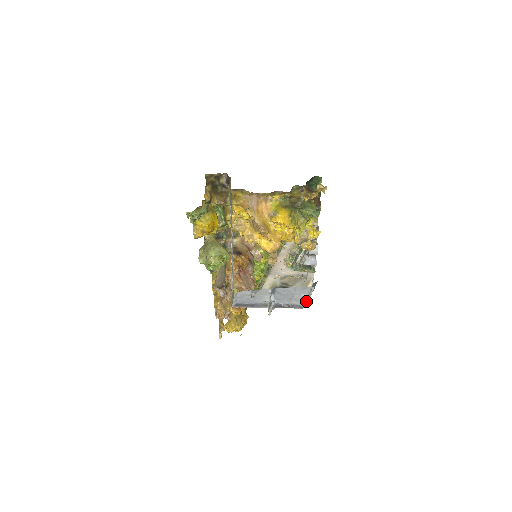
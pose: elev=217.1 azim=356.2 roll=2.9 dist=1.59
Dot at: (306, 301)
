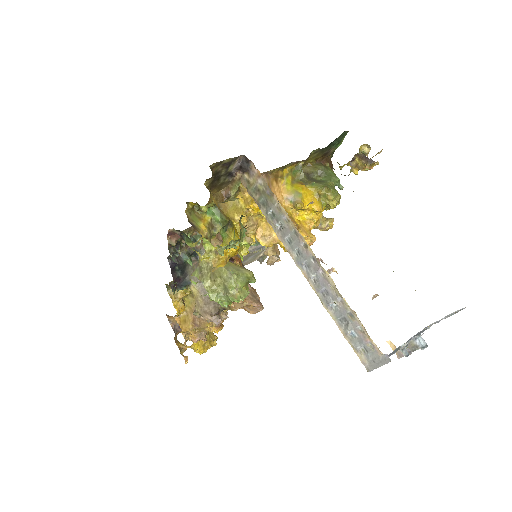
Dot at: (437, 322)
